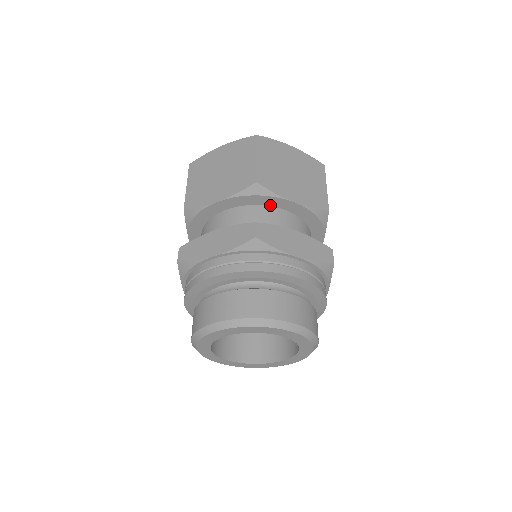
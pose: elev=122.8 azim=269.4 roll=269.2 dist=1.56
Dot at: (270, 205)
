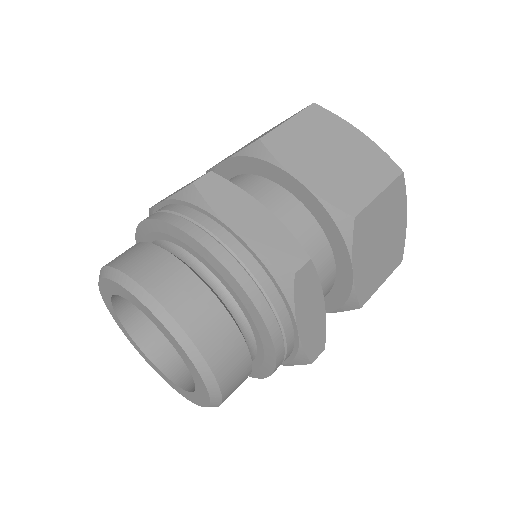
Dot at: (274, 180)
